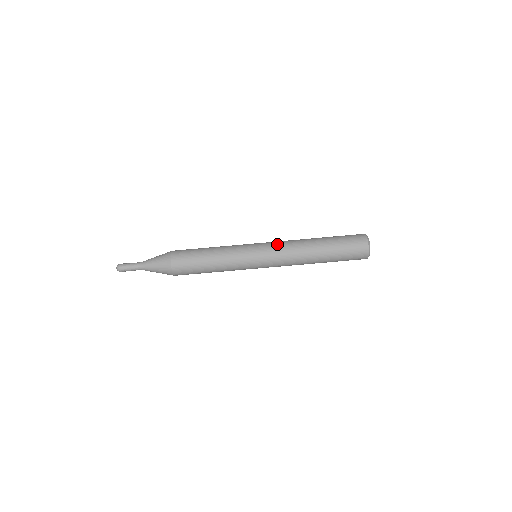
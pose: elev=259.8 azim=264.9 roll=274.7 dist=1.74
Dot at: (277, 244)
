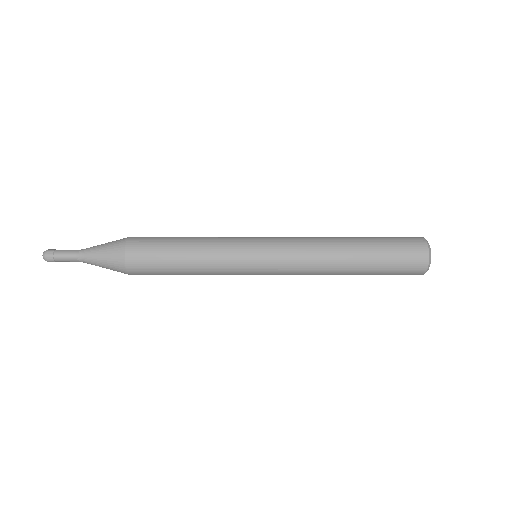
Dot at: (289, 238)
